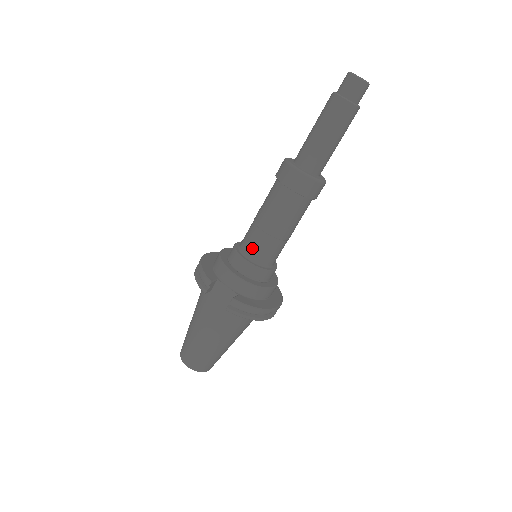
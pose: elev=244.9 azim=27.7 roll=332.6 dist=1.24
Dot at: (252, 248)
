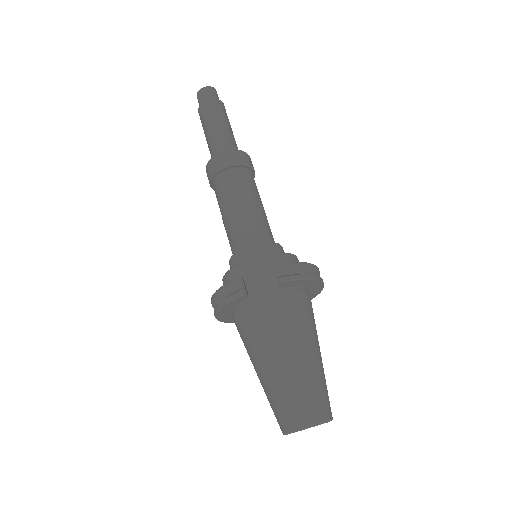
Dot at: (246, 236)
